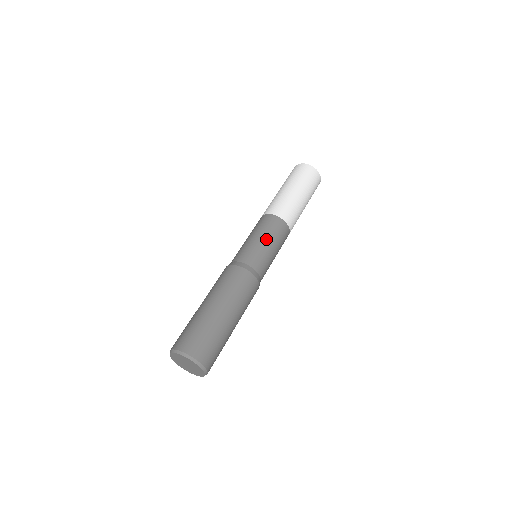
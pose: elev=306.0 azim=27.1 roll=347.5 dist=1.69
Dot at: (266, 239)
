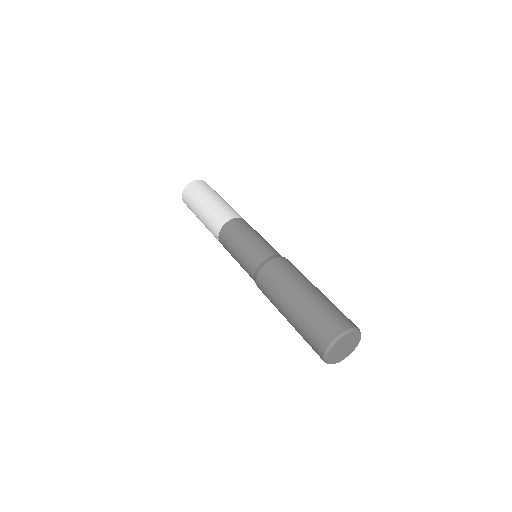
Dot at: (249, 235)
